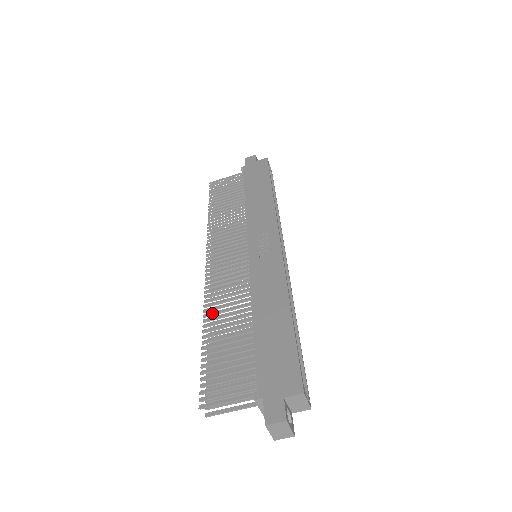
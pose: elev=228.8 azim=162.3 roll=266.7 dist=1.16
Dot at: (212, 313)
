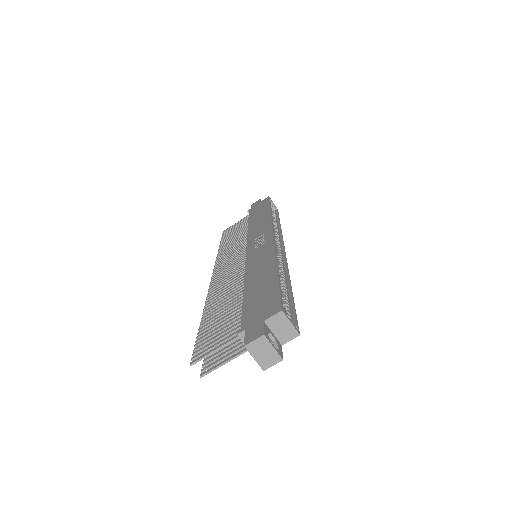
Dot at: (212, 301)
